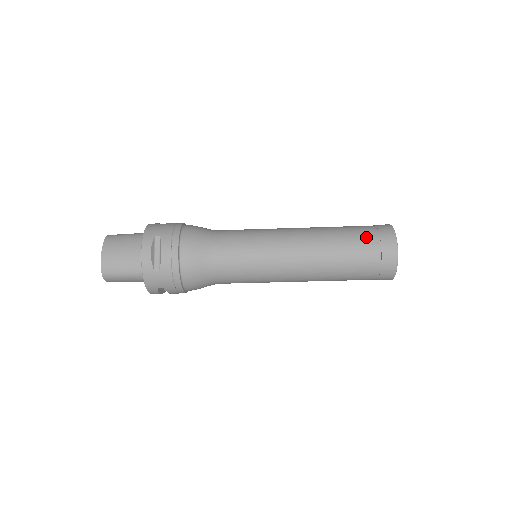
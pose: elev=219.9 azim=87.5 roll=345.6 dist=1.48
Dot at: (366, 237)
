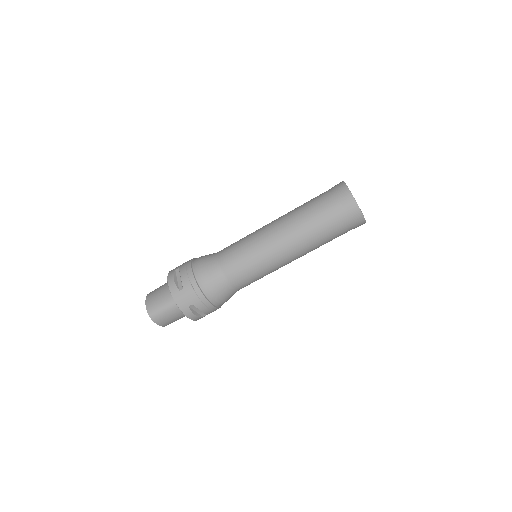
Dot at: (323, 195)
